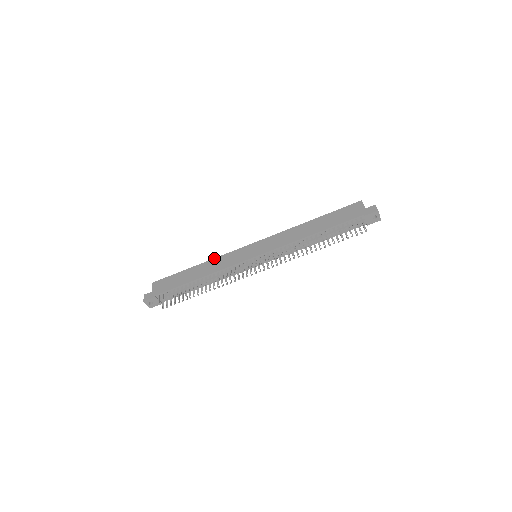
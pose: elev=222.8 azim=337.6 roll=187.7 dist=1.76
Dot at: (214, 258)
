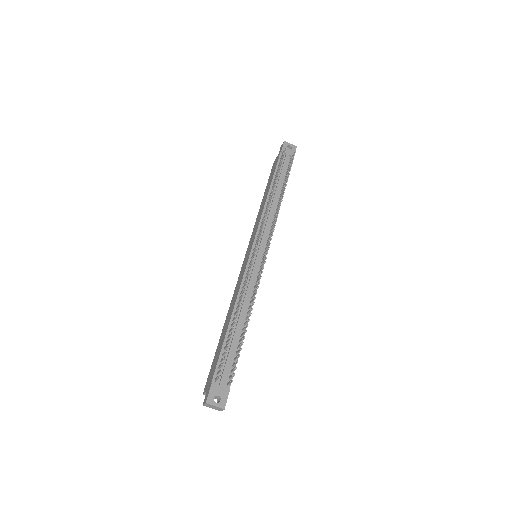
Dot at: (230, 304)
